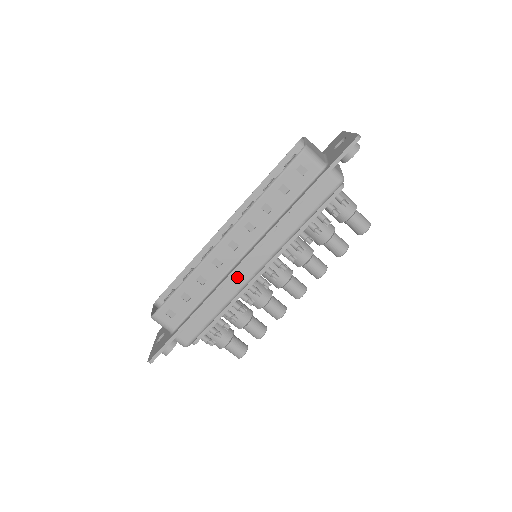
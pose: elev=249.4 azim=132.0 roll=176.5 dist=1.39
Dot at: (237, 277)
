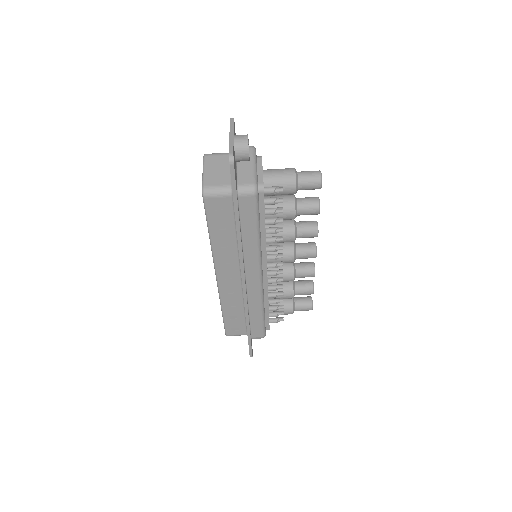
Dot at: (251, 291)
